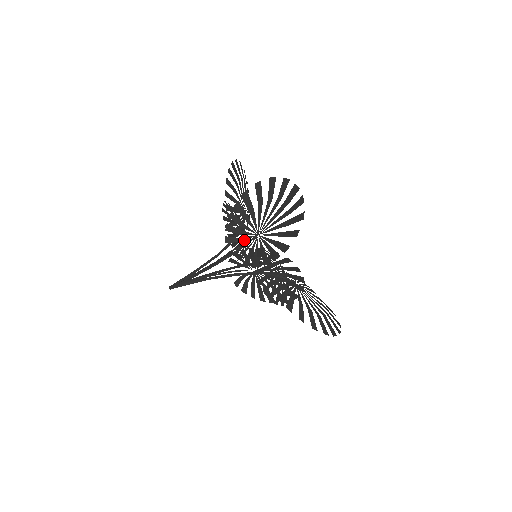
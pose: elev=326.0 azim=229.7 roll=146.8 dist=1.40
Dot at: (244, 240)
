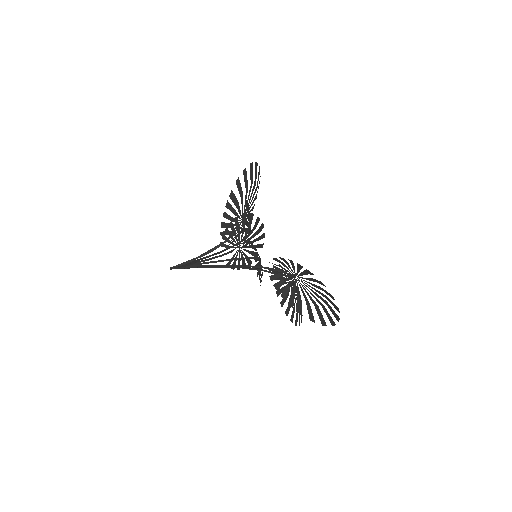
Dot at: (261, 265)
